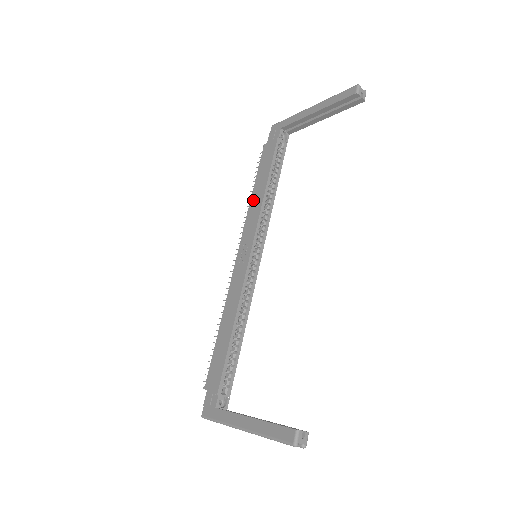
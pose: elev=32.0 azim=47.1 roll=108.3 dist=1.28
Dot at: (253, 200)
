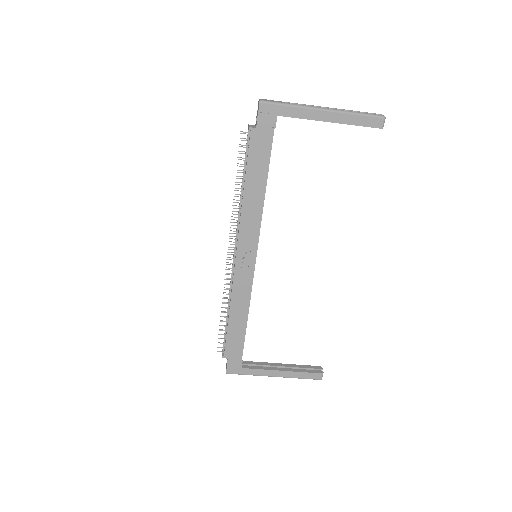
Dot at: (248, 202)
